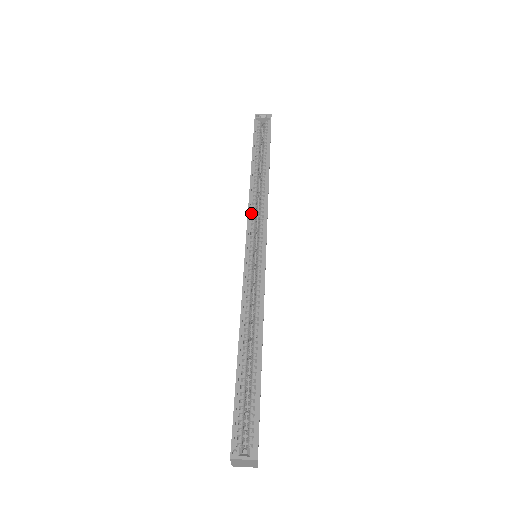
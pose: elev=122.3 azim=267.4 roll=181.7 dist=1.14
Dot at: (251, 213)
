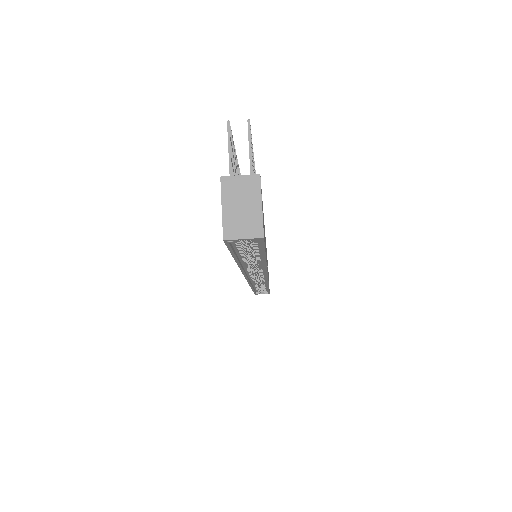
Dot at: (247, 273)
